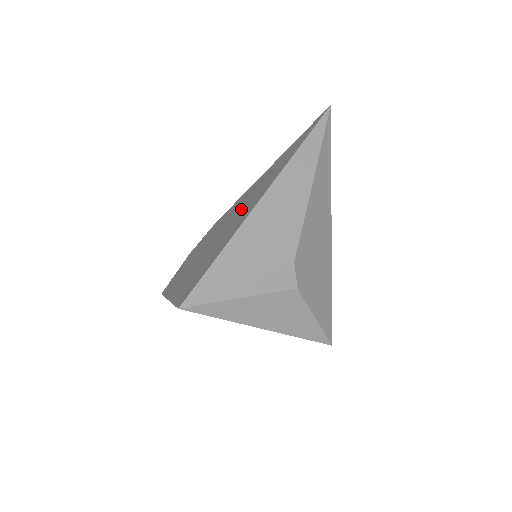
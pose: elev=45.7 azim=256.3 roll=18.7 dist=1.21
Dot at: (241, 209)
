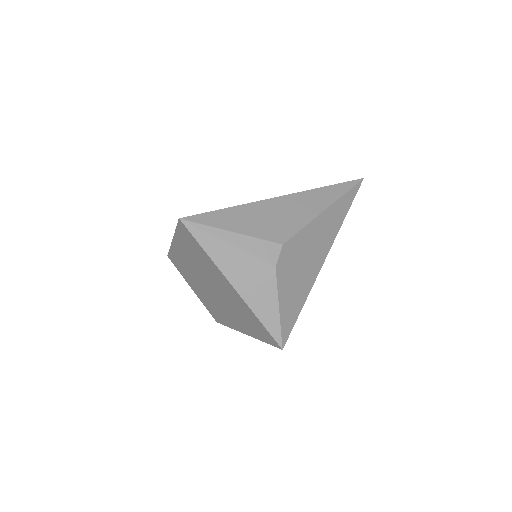
Dot at: occluded
